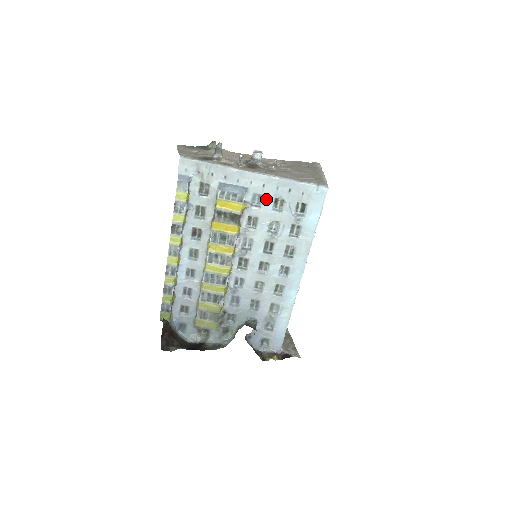
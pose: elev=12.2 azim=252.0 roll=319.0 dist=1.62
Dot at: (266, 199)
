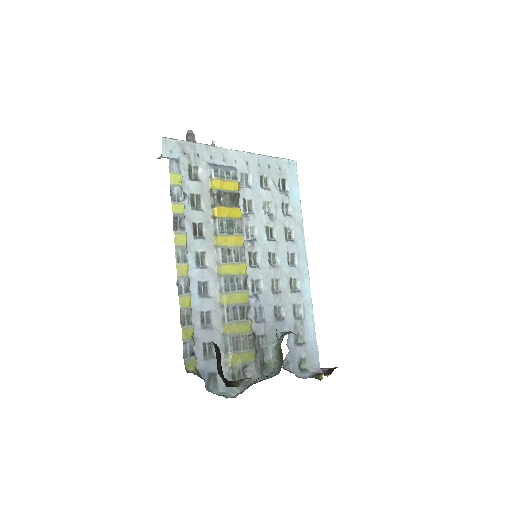
Dot at: (253, 178)
